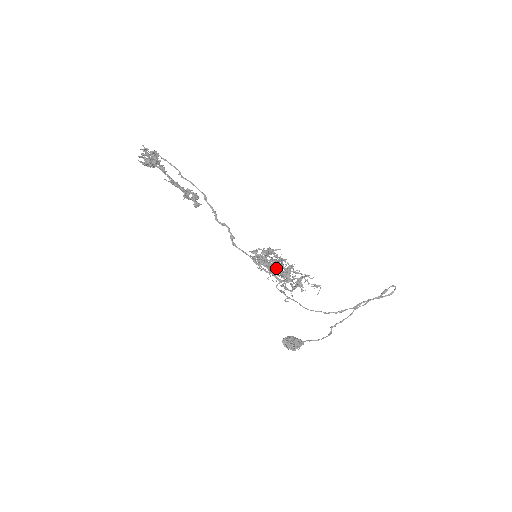
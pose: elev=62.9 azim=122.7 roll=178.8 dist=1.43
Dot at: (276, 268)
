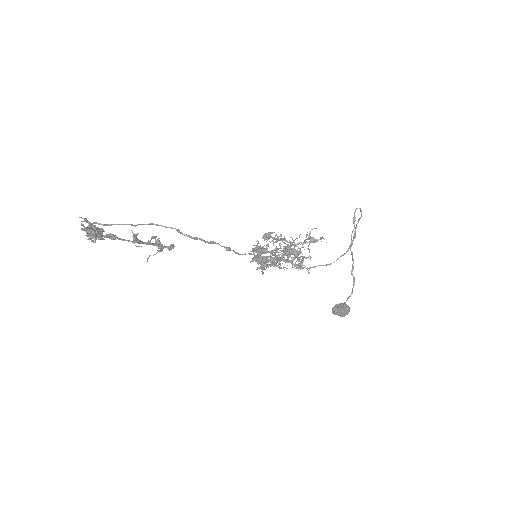
Dot at: occluded
